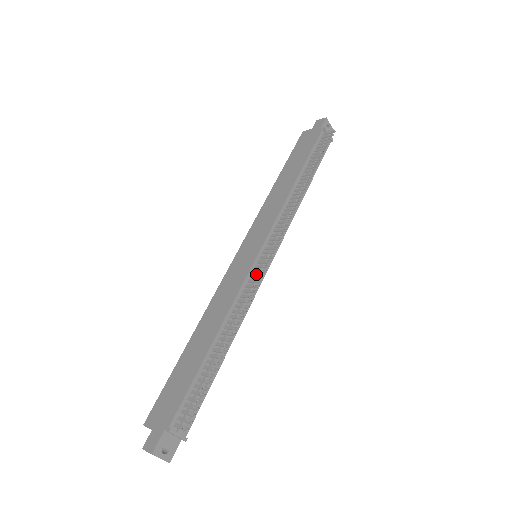
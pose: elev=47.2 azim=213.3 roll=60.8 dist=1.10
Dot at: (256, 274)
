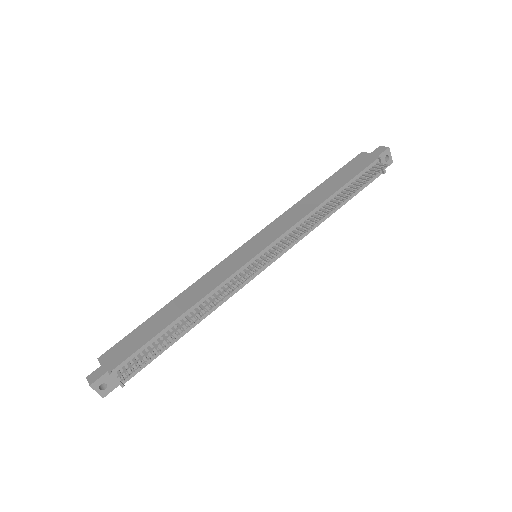
Dot at: (246, 273)
